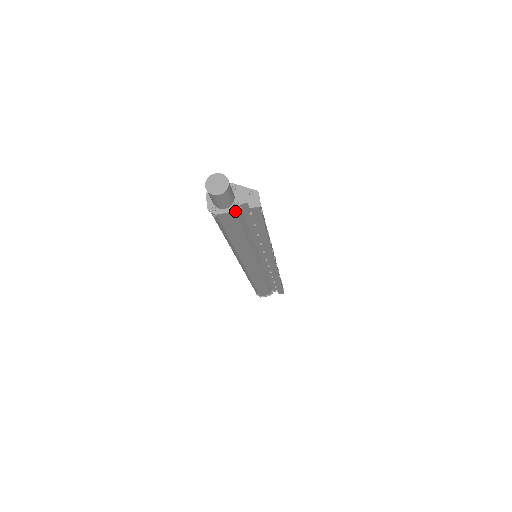
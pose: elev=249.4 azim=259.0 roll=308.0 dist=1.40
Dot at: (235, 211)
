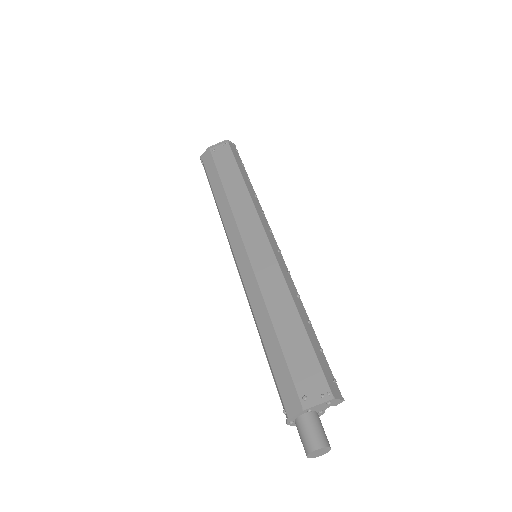
Dot at: (323, 412)
